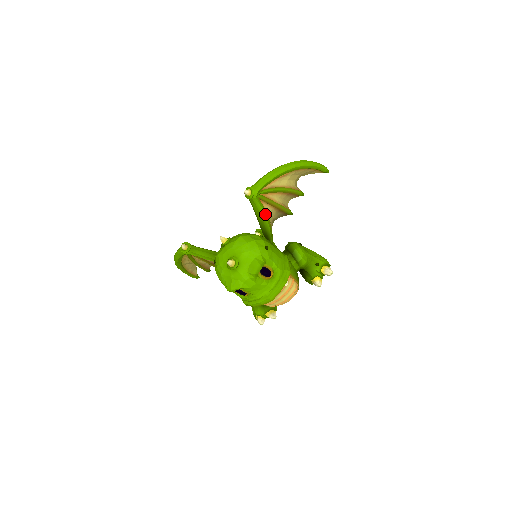
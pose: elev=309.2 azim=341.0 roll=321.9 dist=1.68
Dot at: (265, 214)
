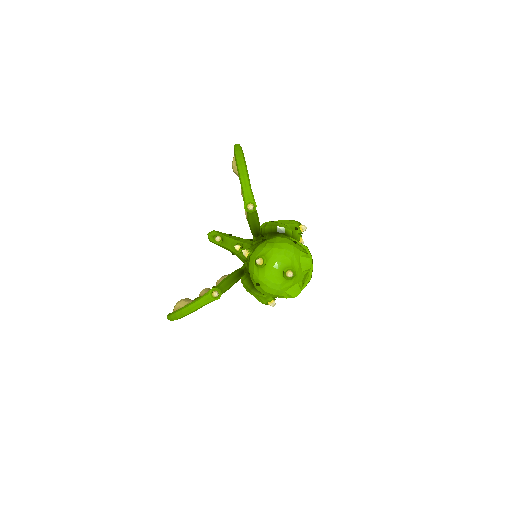
Dot at: (257, 216)
